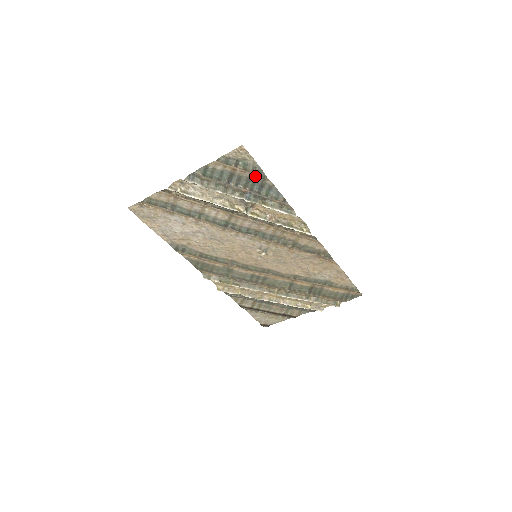
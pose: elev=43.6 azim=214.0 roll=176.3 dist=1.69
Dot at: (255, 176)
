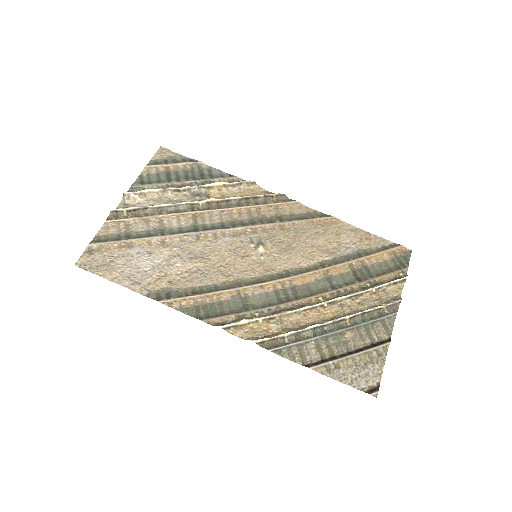
Dot at: (189, 166)
